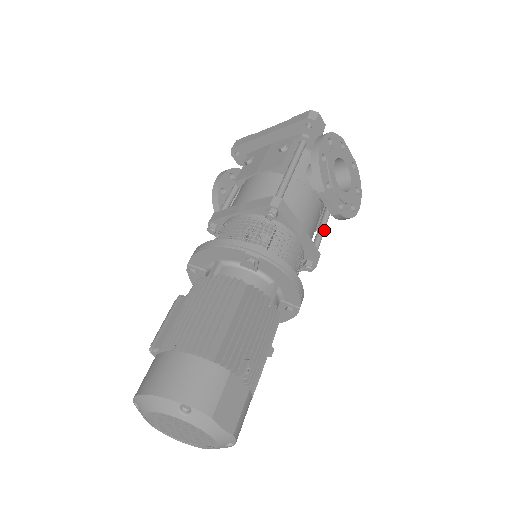
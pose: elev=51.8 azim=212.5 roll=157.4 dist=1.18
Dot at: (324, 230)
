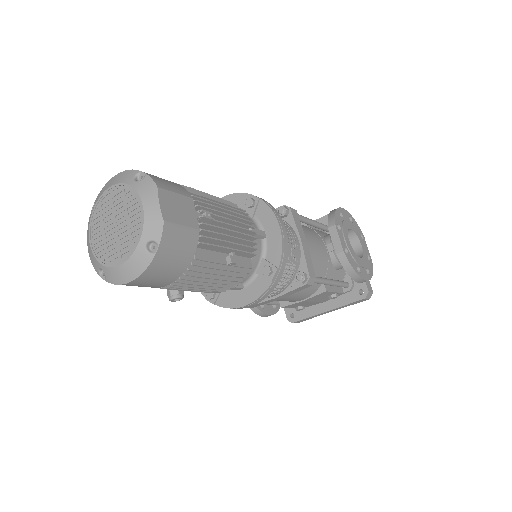
Dot at: (327, 281)
